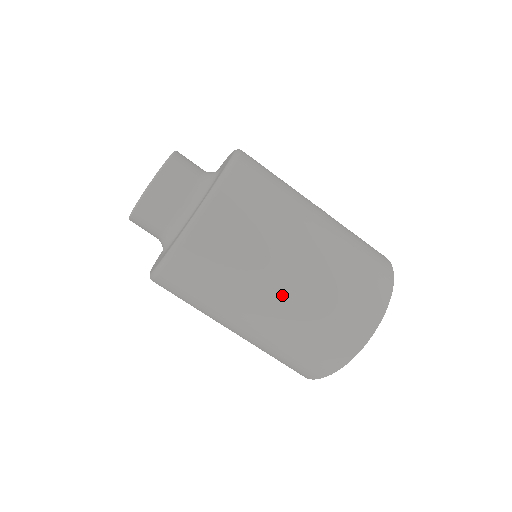
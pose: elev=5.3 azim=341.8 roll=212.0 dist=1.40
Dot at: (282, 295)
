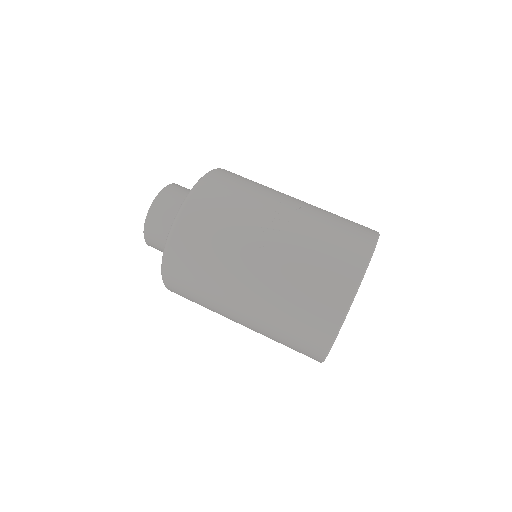
Dot at: (243, 325)
